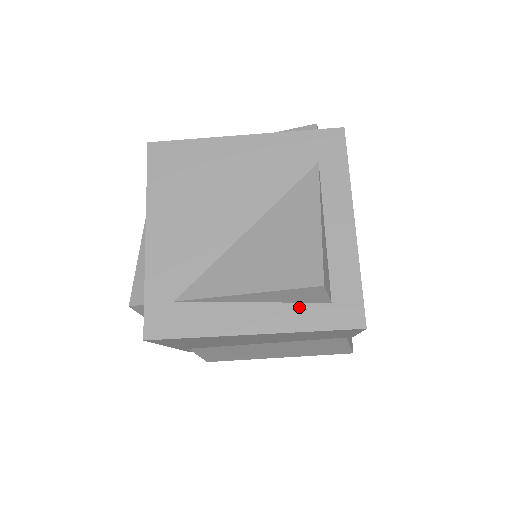
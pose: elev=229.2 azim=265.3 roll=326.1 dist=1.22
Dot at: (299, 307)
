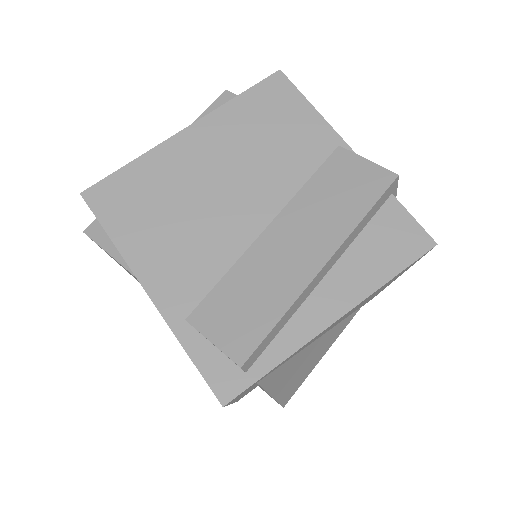
Dot at: occluded
